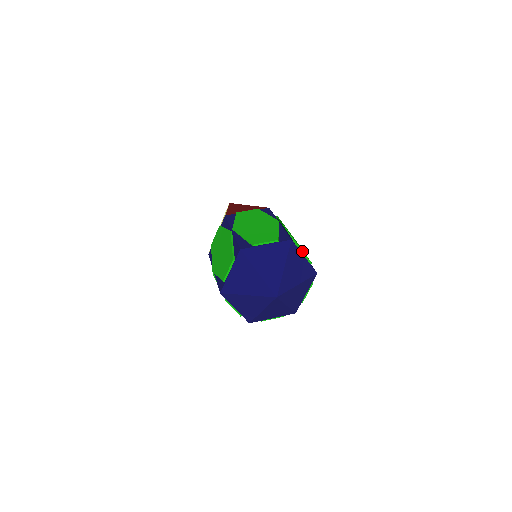
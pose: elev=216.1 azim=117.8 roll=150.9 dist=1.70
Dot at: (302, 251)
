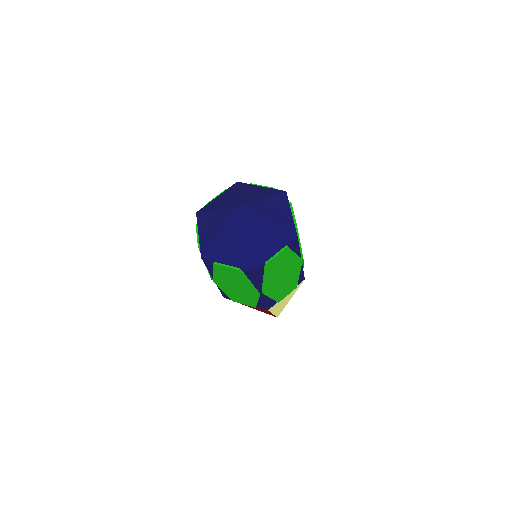
Dot at: (255, 185)
